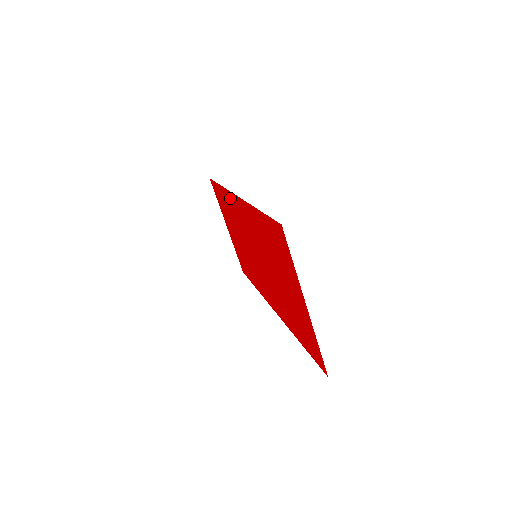
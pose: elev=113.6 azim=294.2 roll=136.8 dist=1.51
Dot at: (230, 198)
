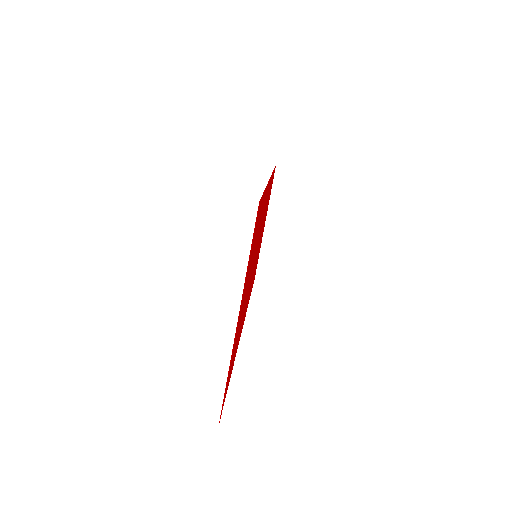
Dot at: (270, 183)
